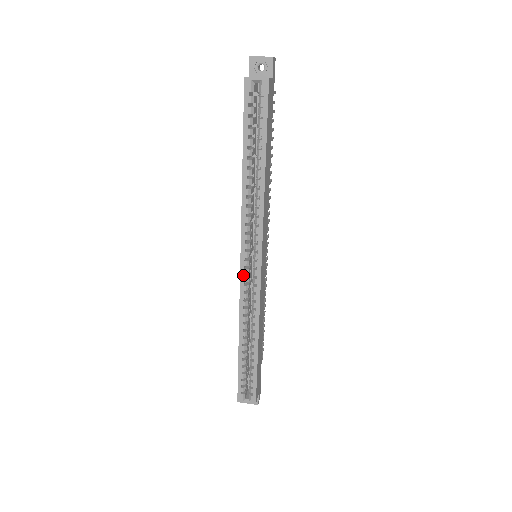
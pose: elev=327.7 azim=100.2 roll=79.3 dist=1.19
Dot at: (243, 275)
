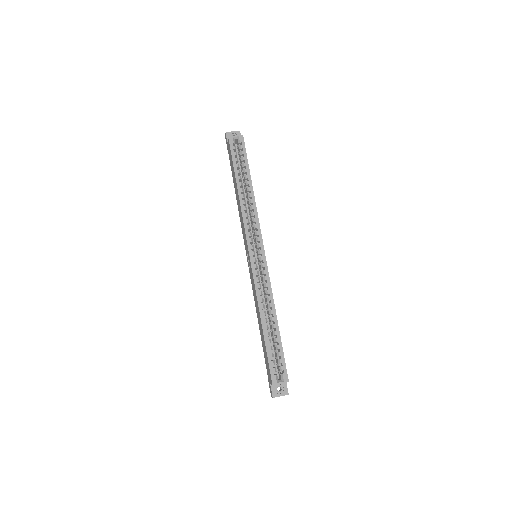
Dot at: (253, 263)
